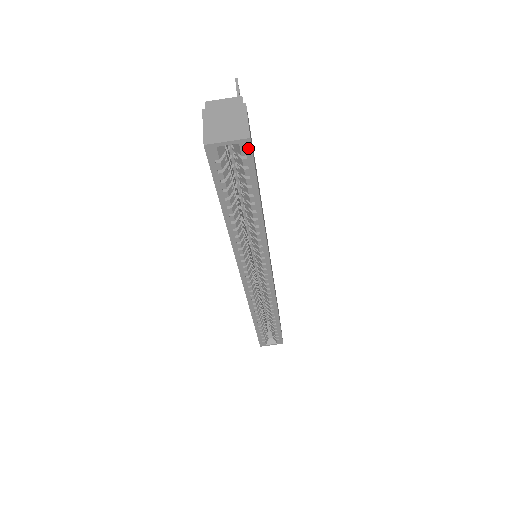
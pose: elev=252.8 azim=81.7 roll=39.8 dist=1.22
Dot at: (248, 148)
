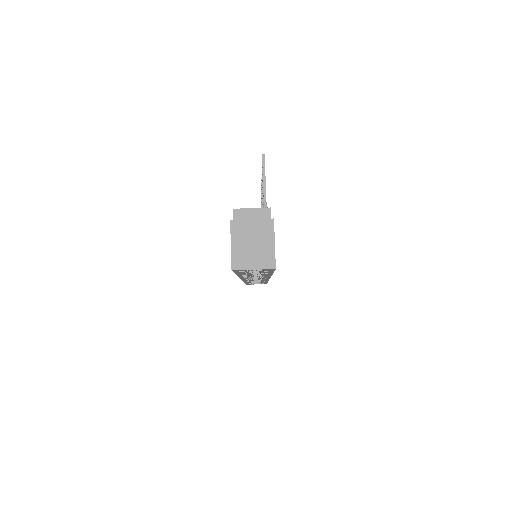
Dot at: (272, 269)
